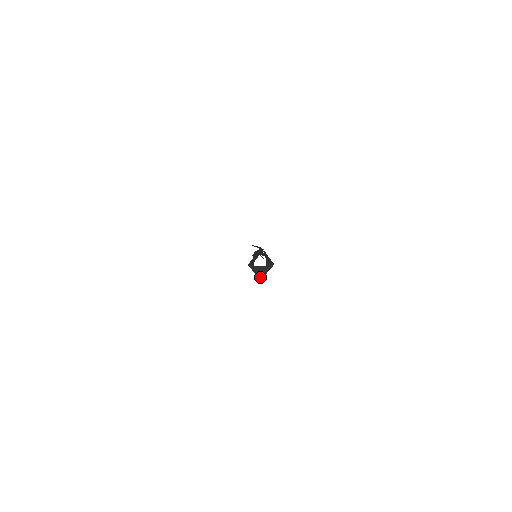
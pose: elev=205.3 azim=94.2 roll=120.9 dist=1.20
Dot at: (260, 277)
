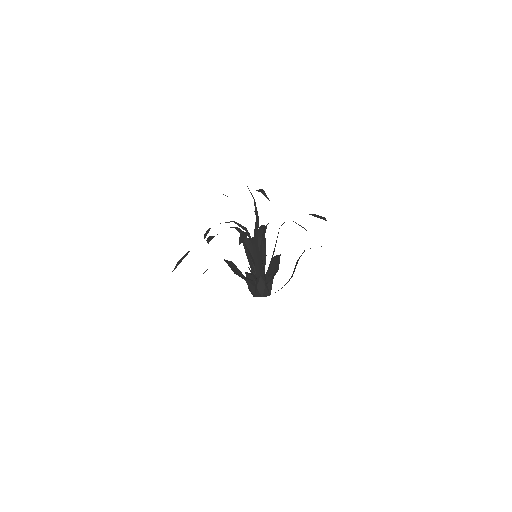
Dot at: occluded
